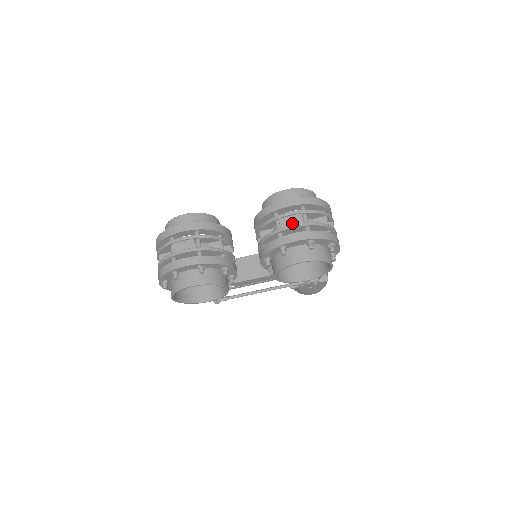
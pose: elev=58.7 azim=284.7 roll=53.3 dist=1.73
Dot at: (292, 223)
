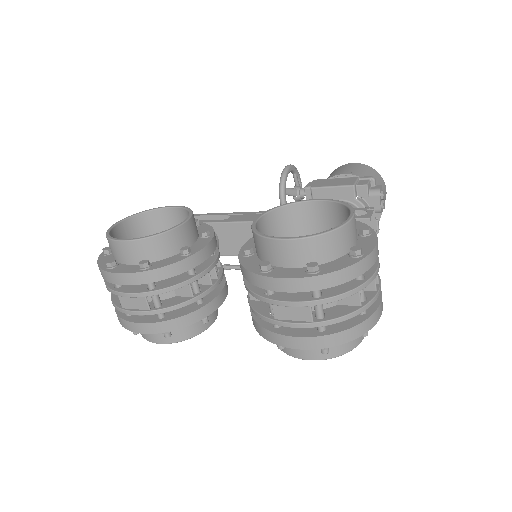
Dot at: (293, 317)
